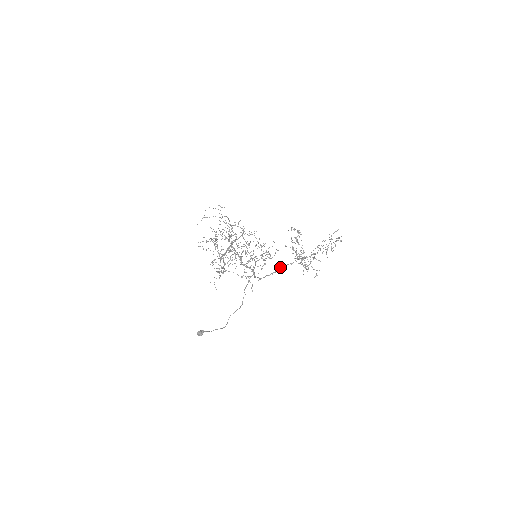
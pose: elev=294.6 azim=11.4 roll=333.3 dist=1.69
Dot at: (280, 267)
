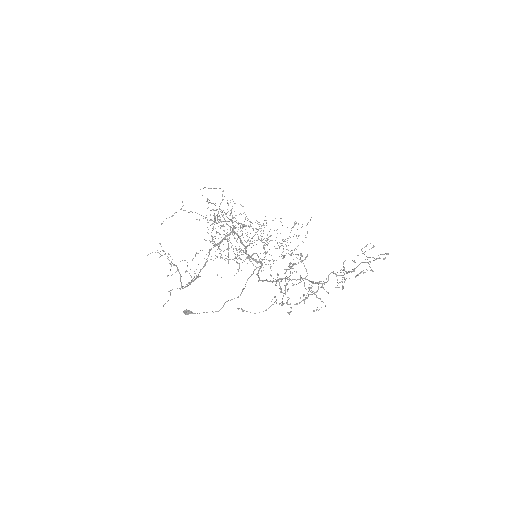
Dot at: (281, 278)
